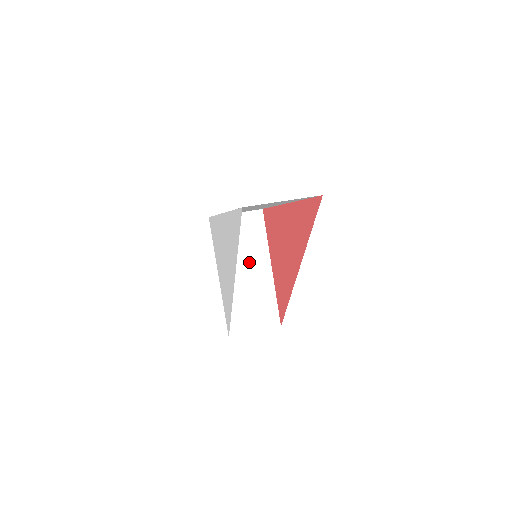
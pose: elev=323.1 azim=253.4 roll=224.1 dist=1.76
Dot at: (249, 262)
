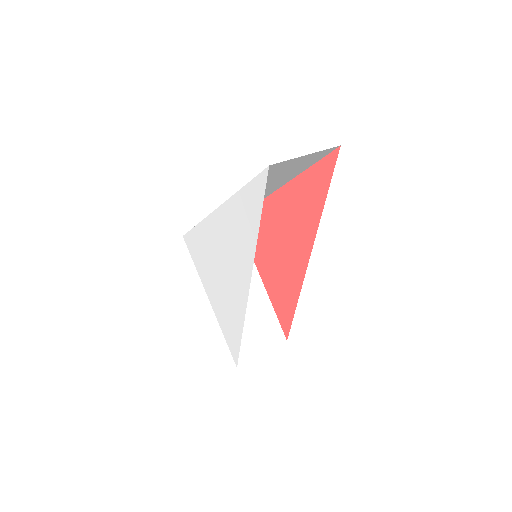
Dot at: occluded
